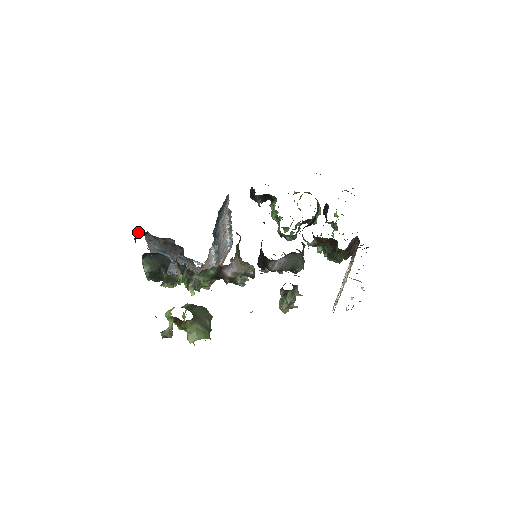
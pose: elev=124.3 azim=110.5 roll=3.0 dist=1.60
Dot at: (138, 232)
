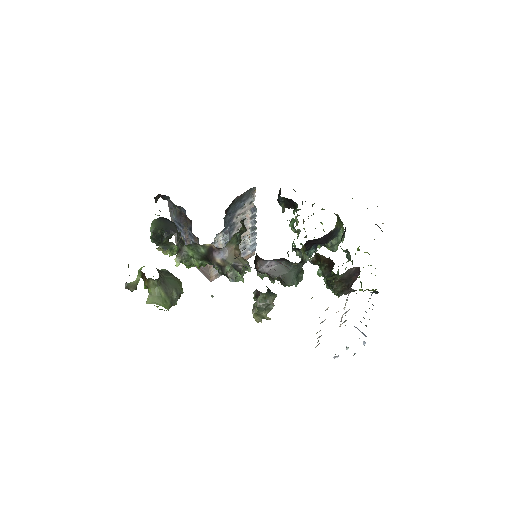
Dot at: occluded
